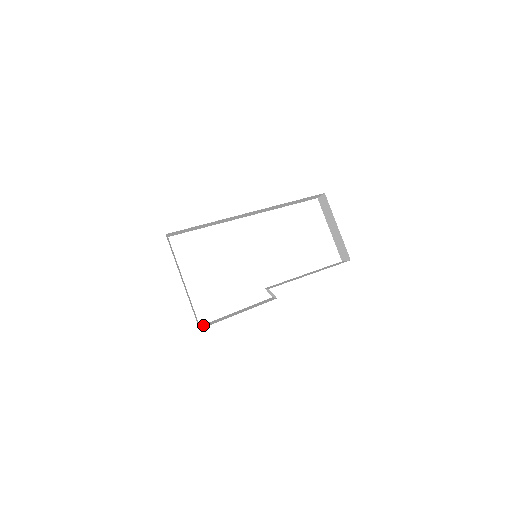
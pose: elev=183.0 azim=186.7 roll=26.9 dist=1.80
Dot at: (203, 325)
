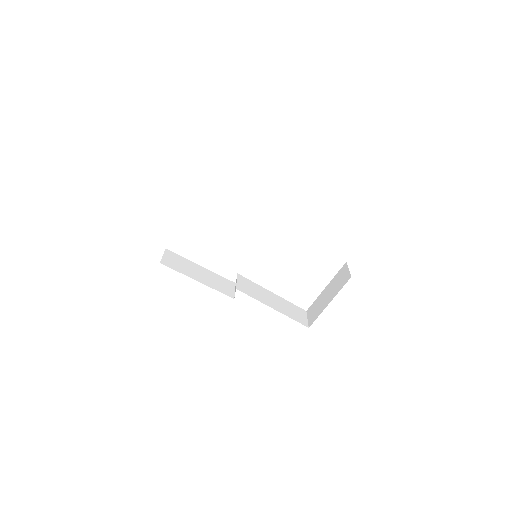
Dot at: (168, 253)
